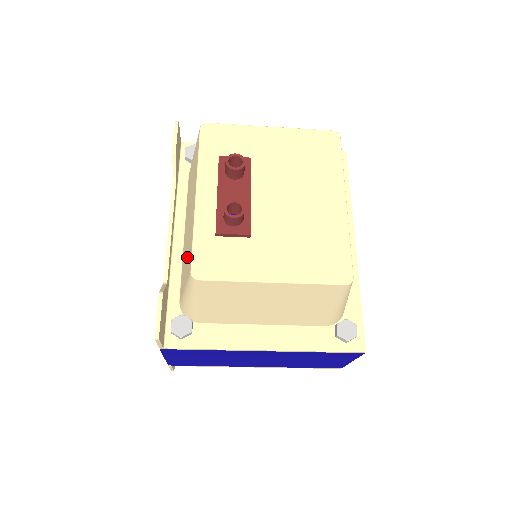
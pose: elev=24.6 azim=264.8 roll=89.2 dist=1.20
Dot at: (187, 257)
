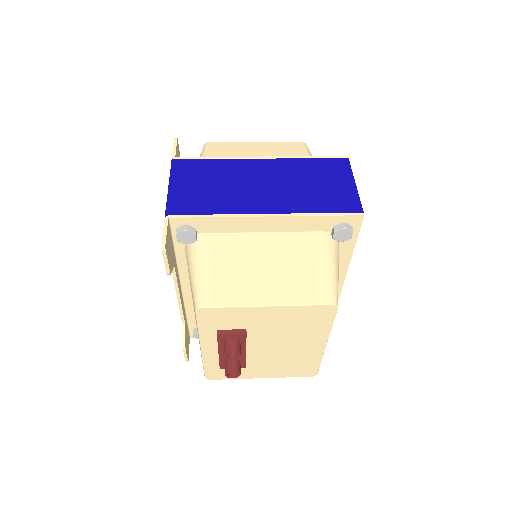
Dot at: occluded
